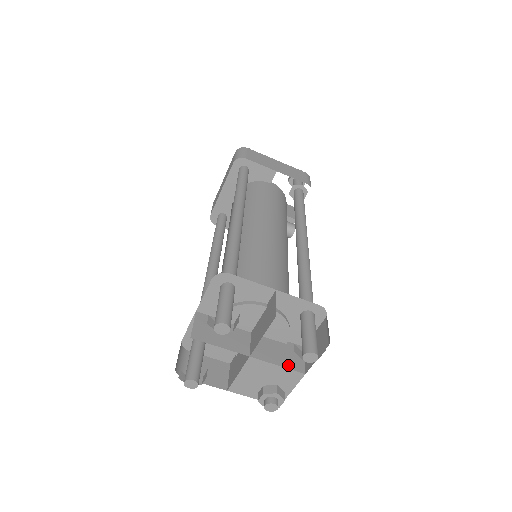
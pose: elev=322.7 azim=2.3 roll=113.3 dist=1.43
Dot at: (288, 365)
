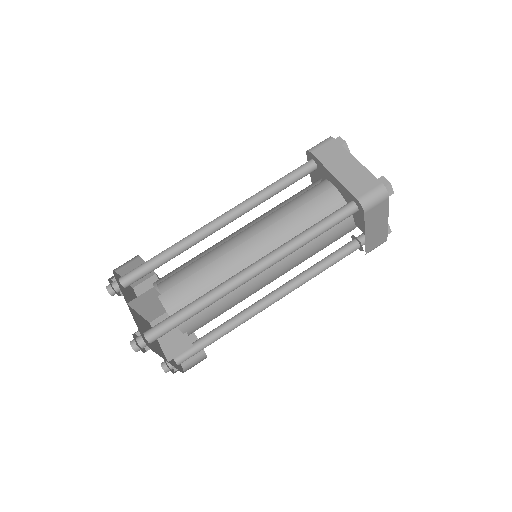
Dot at: occluded
